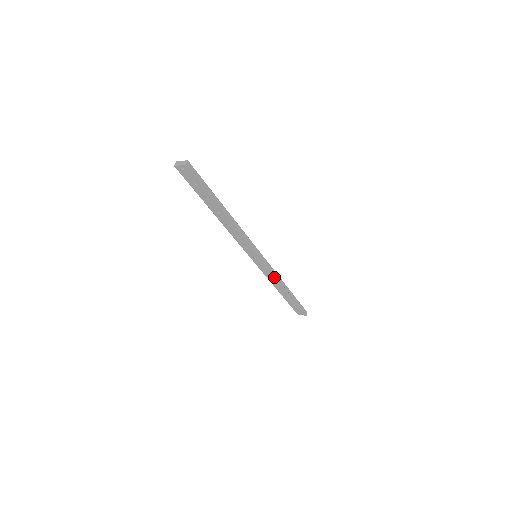
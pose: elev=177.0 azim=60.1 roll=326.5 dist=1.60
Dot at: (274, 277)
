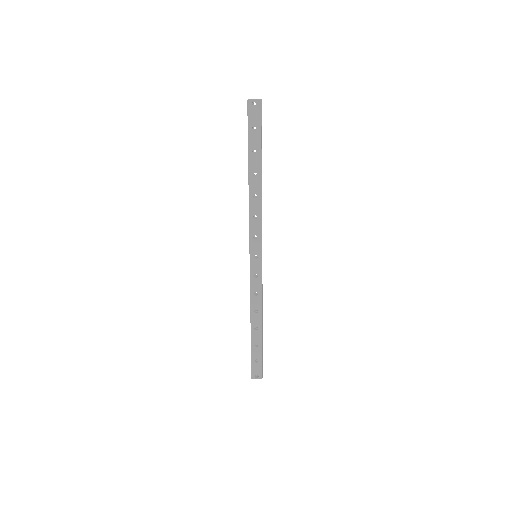
Dot at: (260, 295)
